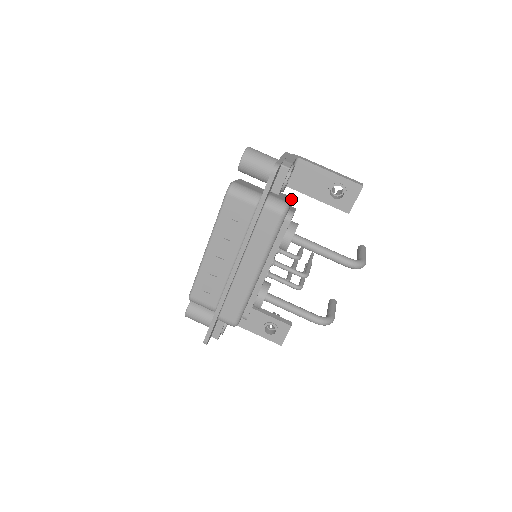
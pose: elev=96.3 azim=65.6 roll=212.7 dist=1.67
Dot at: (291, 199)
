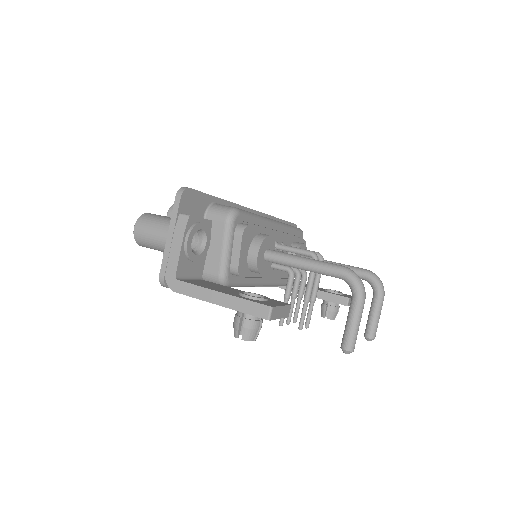
Dot at: occluded
